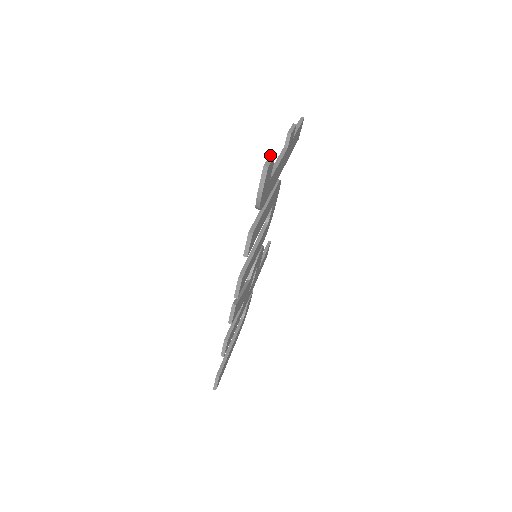
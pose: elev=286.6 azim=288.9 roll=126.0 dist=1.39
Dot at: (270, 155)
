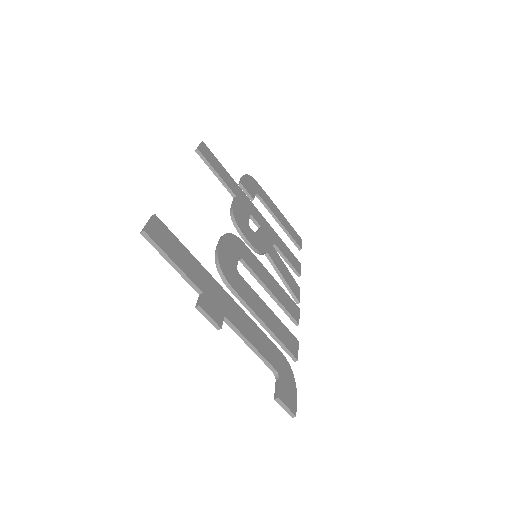
Dot at: occluded
